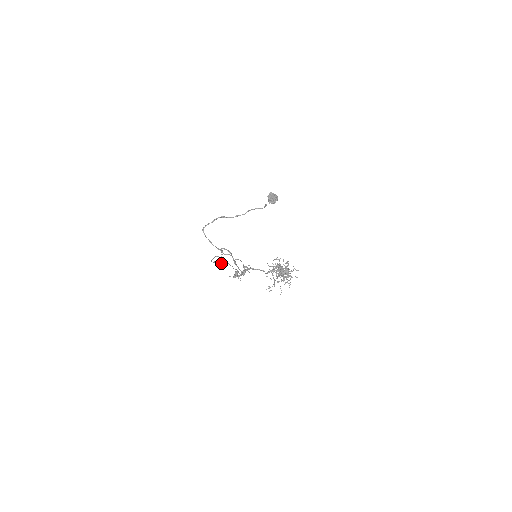
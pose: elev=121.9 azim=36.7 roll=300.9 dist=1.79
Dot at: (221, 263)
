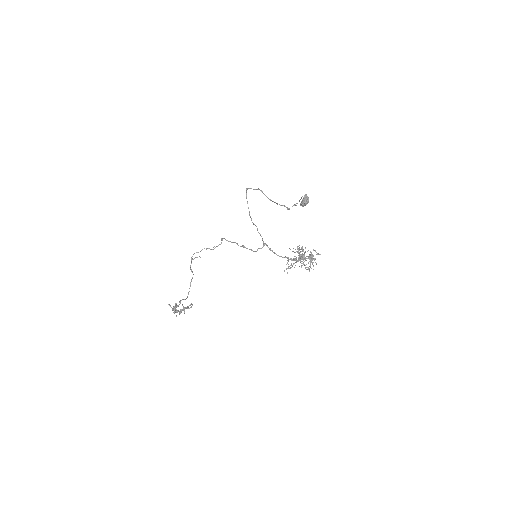
Dot at: (191, 269)
